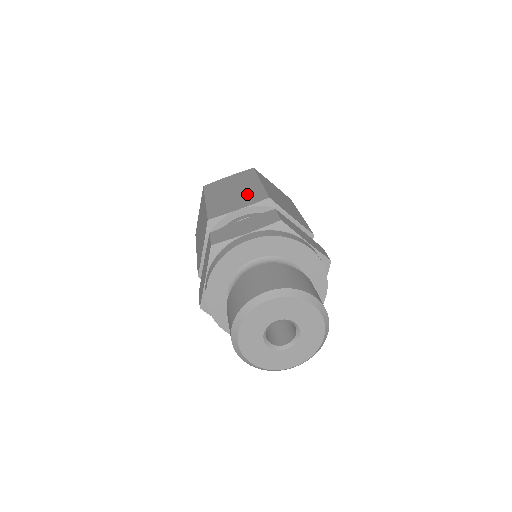
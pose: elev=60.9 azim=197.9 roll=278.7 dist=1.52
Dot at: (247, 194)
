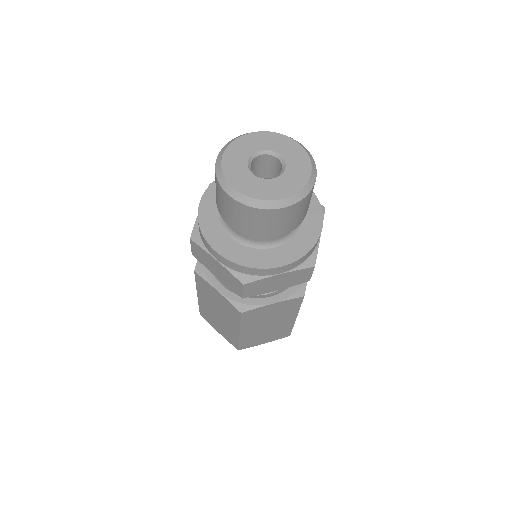
Dot at: occluded
